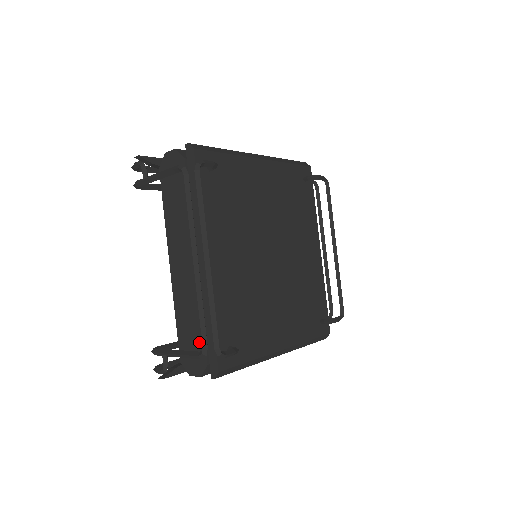
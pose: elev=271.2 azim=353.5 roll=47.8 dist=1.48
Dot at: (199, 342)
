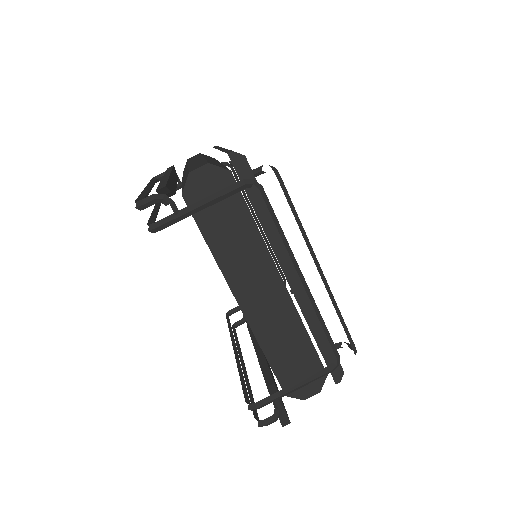
Dot at: (310, 360)
